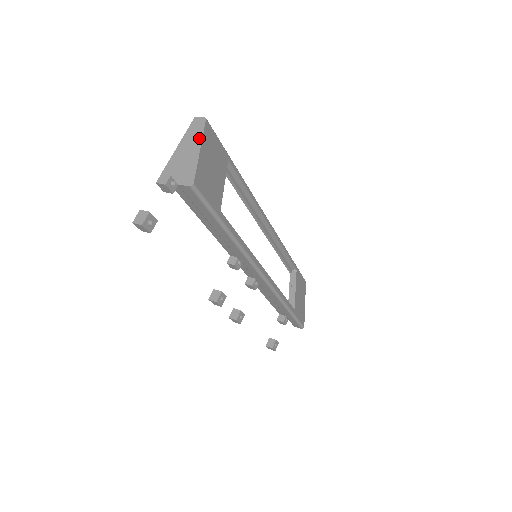
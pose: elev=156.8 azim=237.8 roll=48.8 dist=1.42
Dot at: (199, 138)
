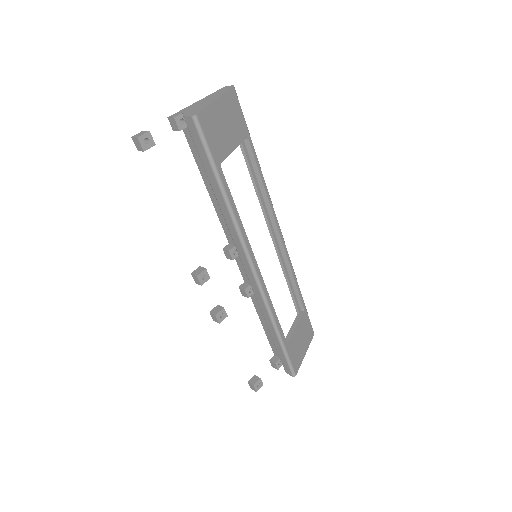
Dot at: (220, 94)
